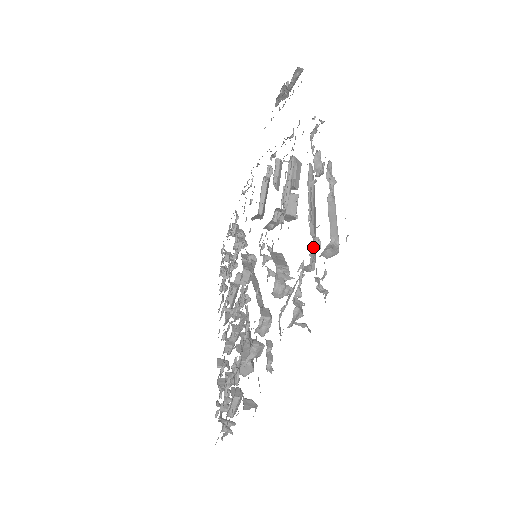
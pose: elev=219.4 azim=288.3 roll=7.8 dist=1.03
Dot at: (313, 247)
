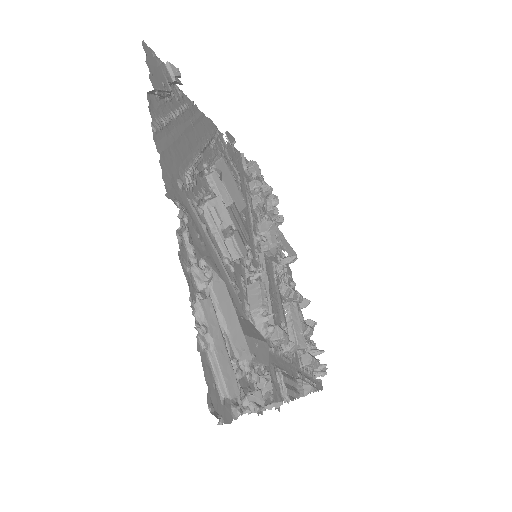
Dot at: occluded
